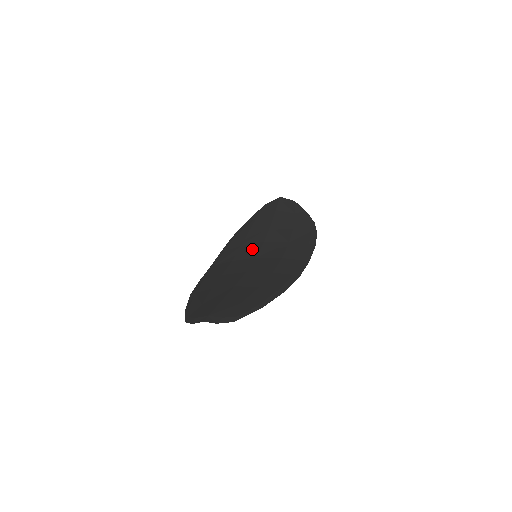
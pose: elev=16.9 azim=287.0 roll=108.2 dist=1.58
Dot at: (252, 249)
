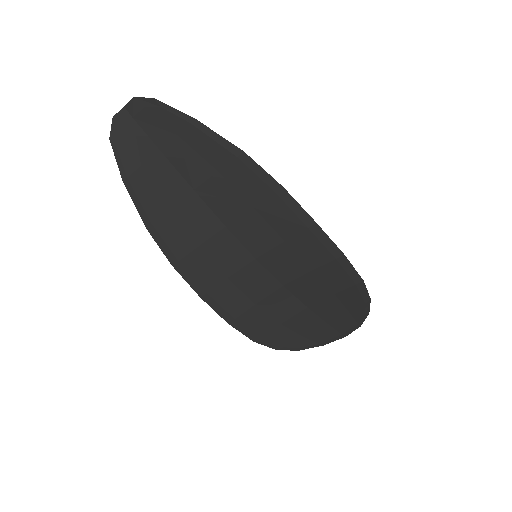
Dot at: (261, 280)
